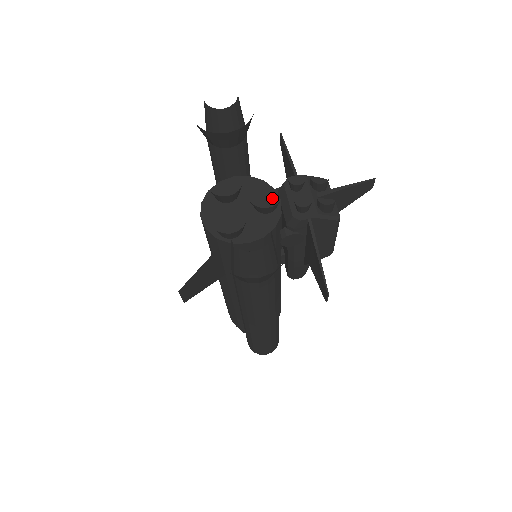
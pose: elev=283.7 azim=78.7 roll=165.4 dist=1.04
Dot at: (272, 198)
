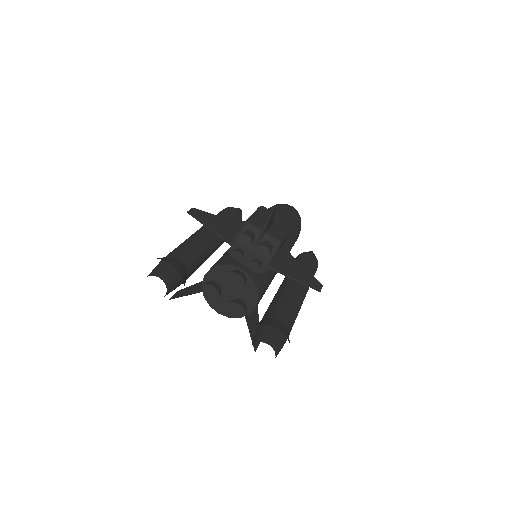
Dot at: occluded
